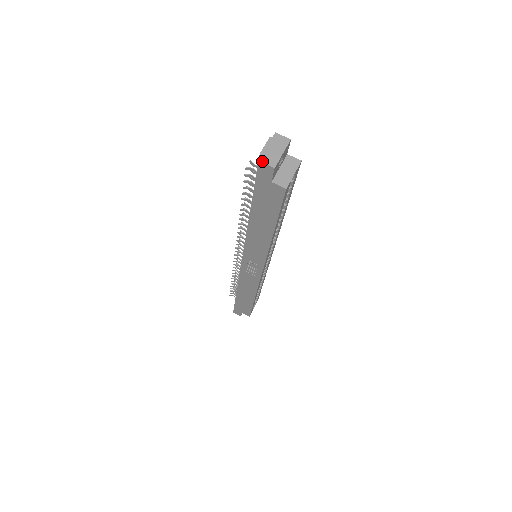
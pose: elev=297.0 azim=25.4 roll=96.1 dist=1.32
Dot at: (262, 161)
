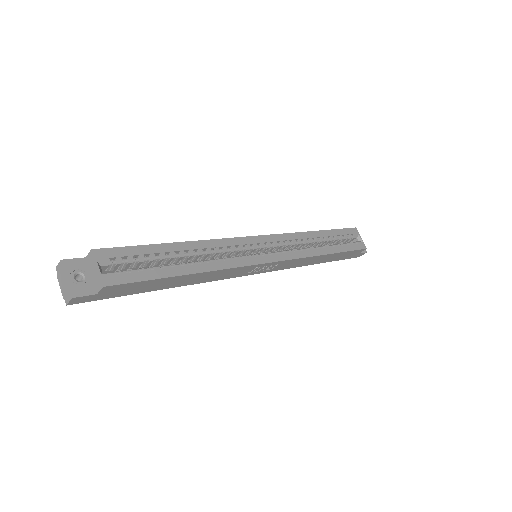
Dot at: (67, 303)
